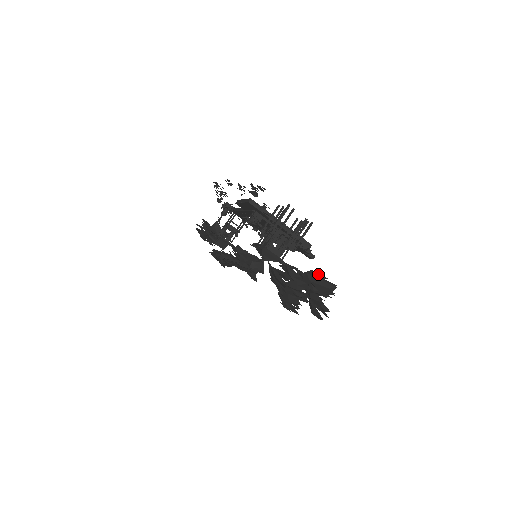
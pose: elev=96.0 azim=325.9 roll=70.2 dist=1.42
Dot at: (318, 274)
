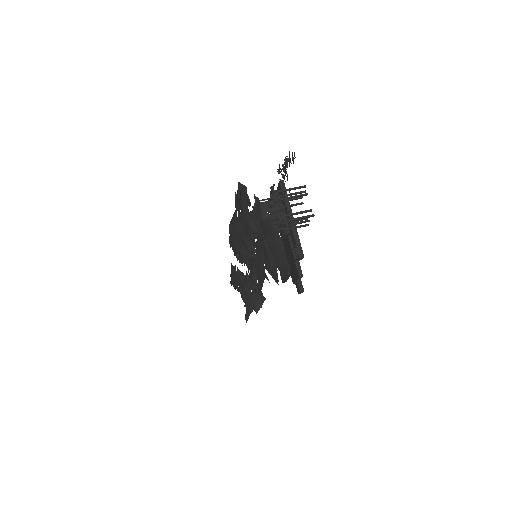
Dot at: occluded
